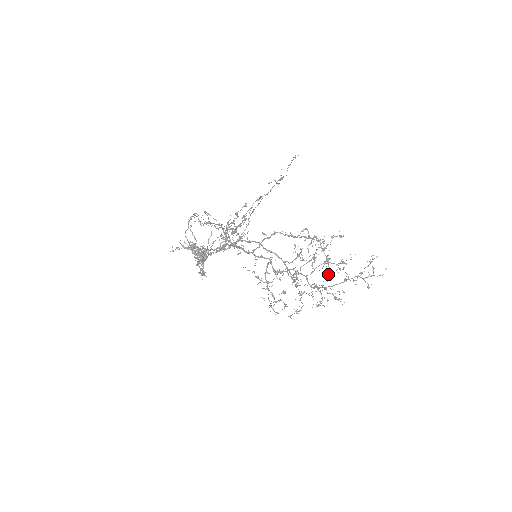
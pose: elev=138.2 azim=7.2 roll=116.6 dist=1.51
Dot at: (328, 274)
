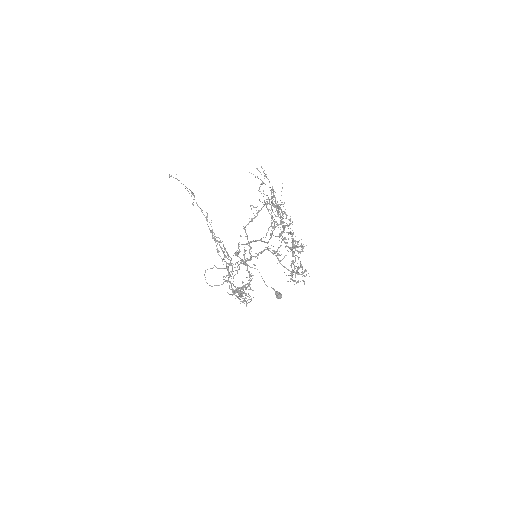
Dot at: occluded
